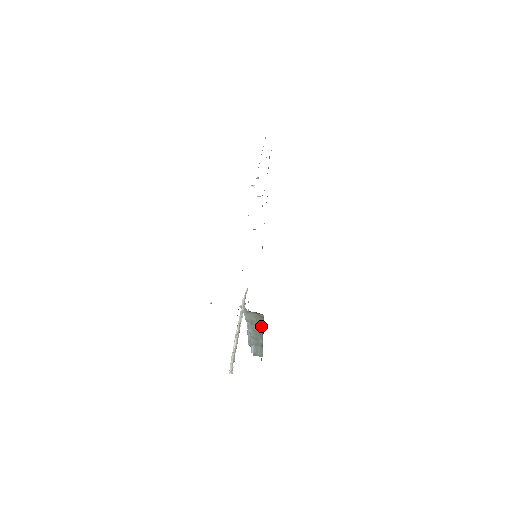
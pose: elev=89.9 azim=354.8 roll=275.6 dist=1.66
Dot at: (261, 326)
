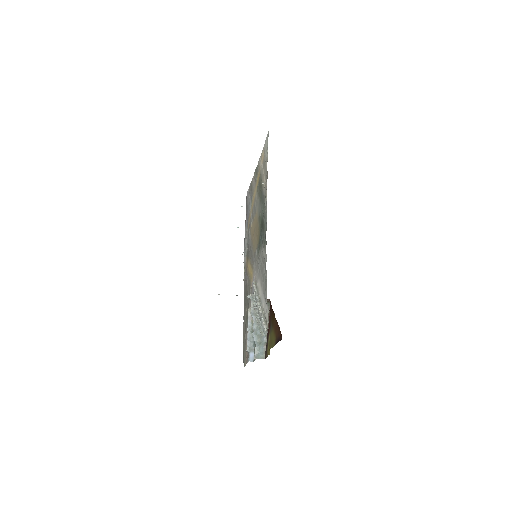
Dot at: occluded
